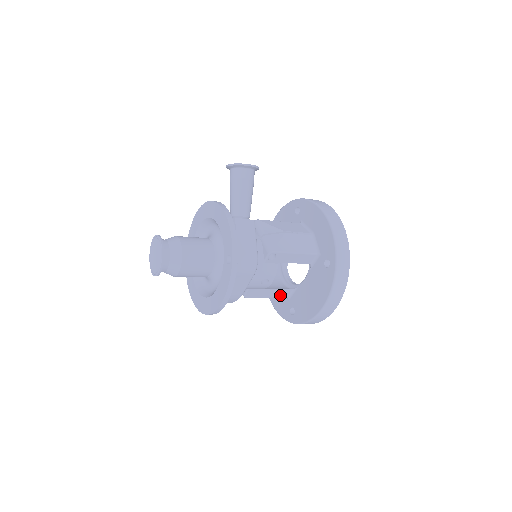
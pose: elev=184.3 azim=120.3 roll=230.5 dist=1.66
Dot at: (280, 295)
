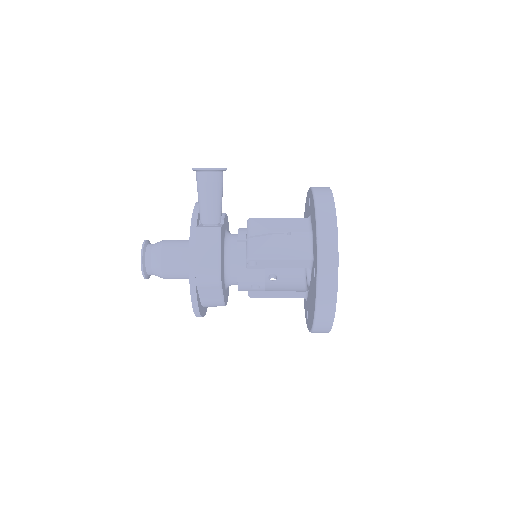
Dot at: (293, 296)
